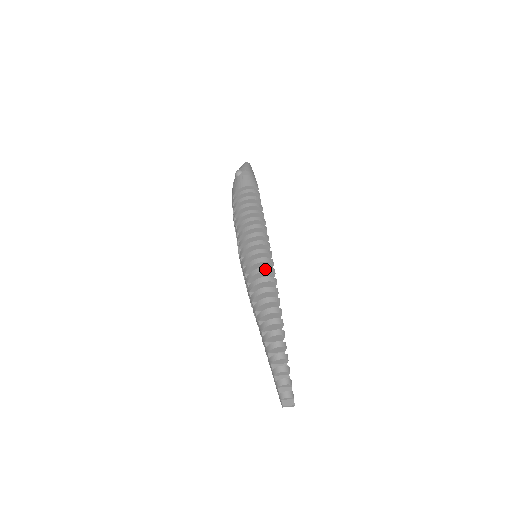
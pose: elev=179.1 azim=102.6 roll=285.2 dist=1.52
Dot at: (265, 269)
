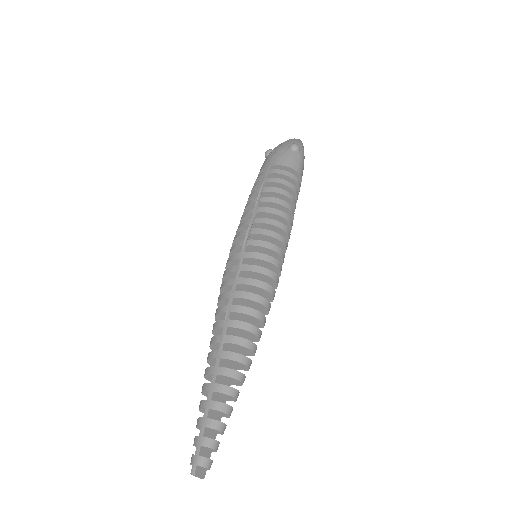
Dot at: (272, 290)
